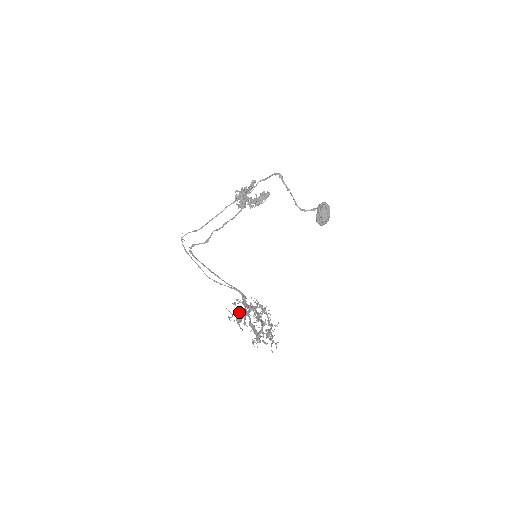
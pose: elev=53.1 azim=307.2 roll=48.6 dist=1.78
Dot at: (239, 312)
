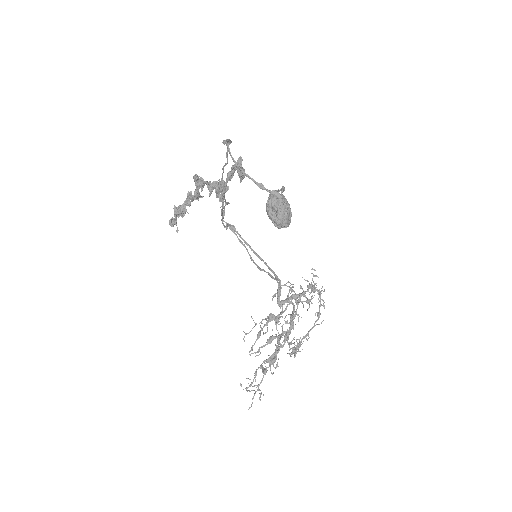
Dot at: (266, 318)
